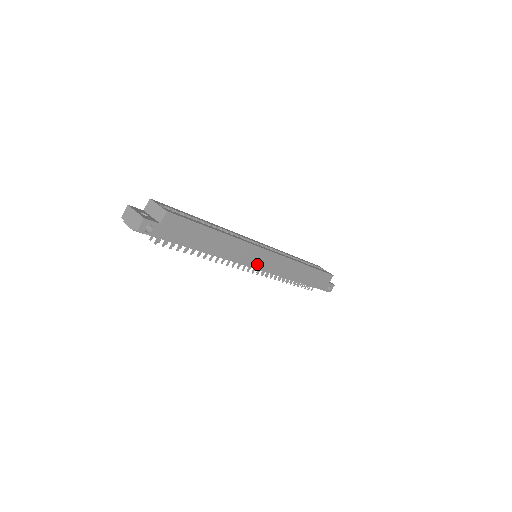
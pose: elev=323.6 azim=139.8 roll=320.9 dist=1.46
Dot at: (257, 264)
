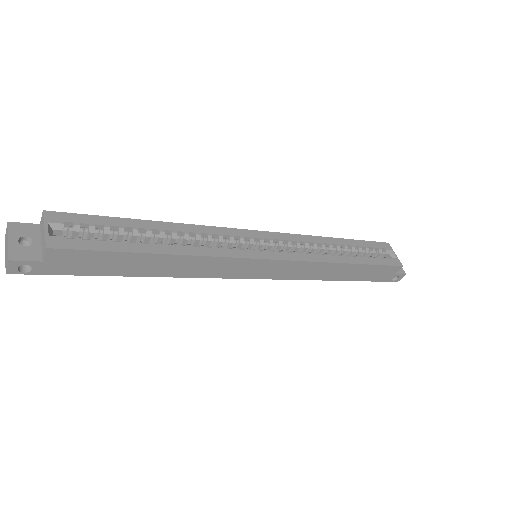
Dot at: (249, 274)
